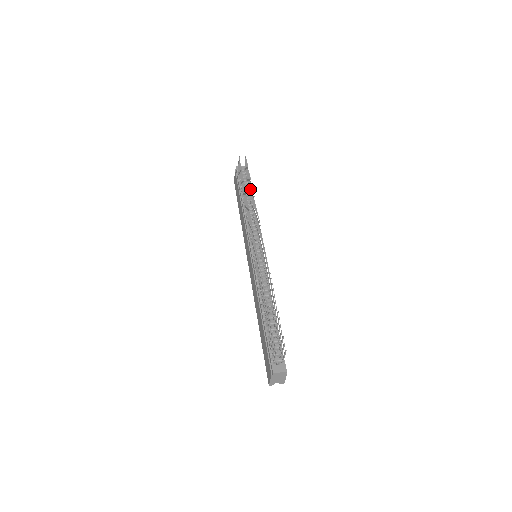
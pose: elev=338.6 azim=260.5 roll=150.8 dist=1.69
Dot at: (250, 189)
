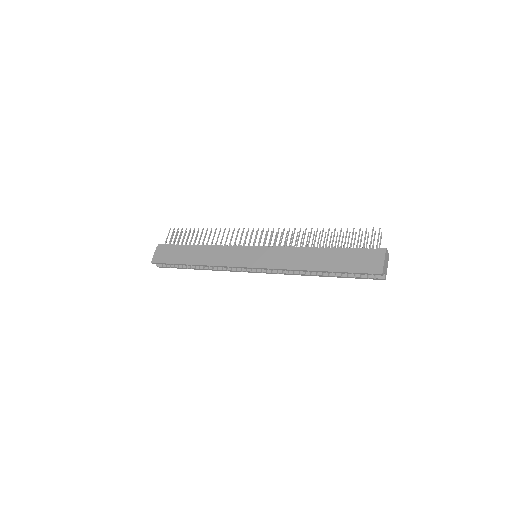
Dot at: occluded
